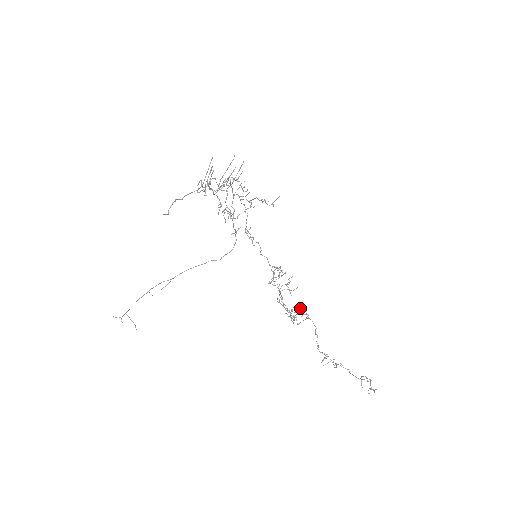
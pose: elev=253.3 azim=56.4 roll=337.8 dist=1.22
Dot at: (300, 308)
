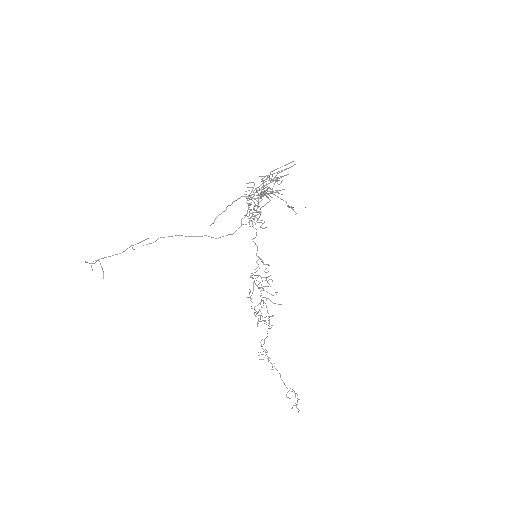
Dot at: occluded
